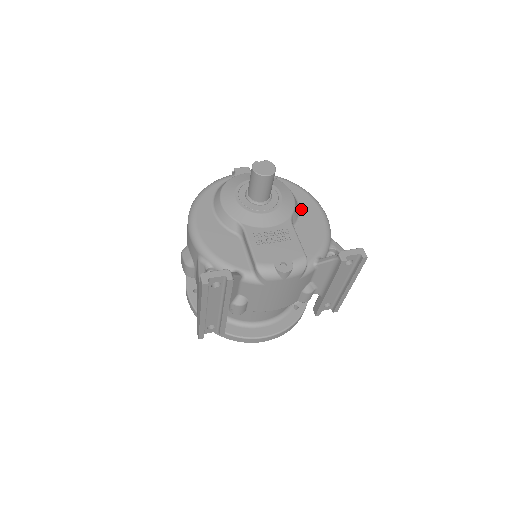
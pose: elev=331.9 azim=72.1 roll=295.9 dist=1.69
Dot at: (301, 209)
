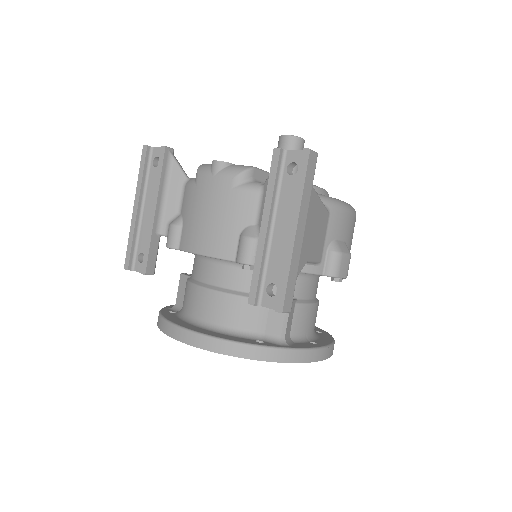
Dot at: occluded
